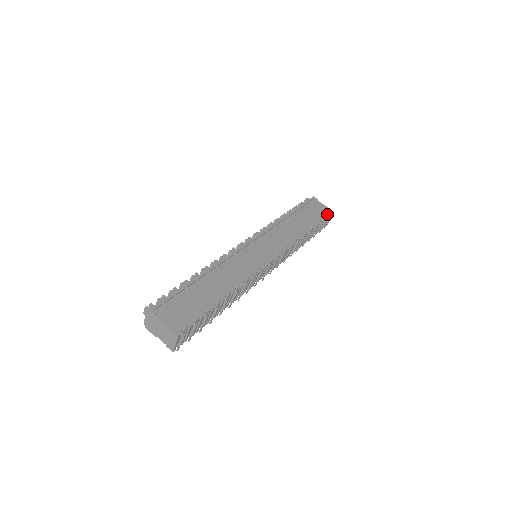
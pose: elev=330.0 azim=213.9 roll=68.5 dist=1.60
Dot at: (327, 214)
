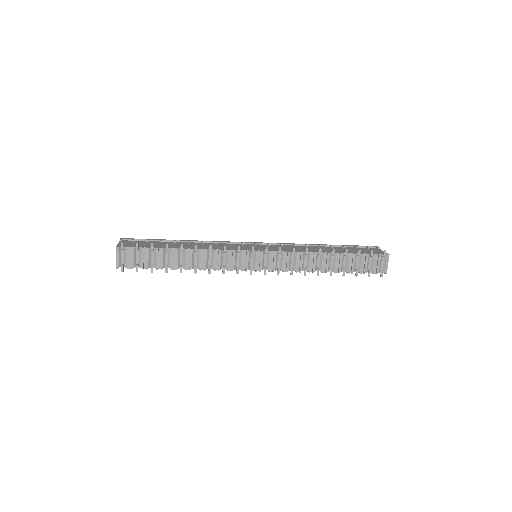
Dot at: (376, 253)
